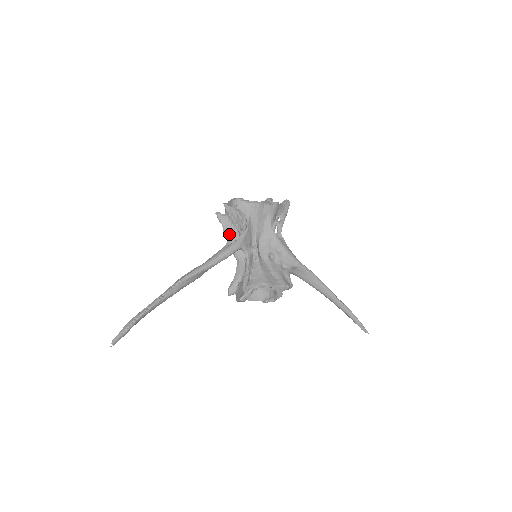
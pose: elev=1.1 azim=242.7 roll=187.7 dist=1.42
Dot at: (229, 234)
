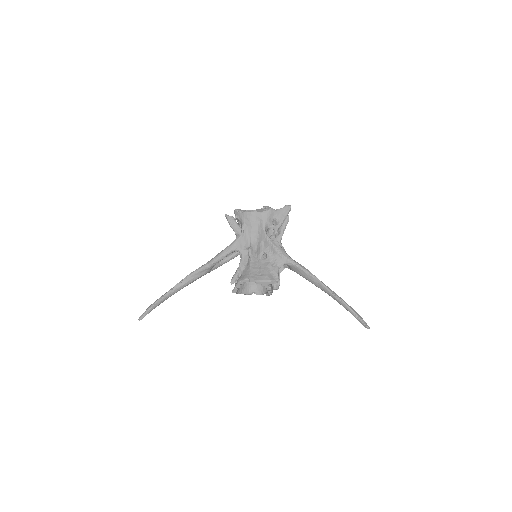
Dot at: occluded
